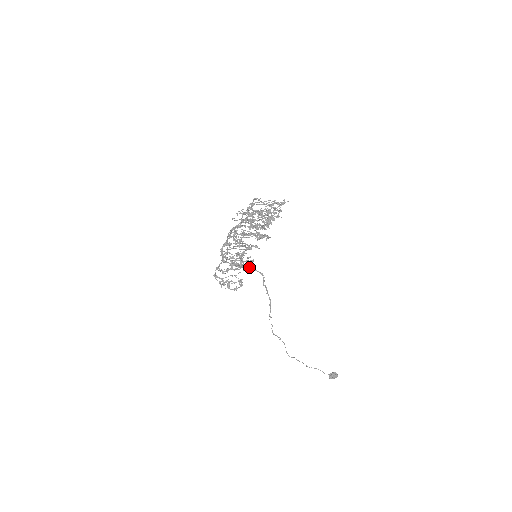
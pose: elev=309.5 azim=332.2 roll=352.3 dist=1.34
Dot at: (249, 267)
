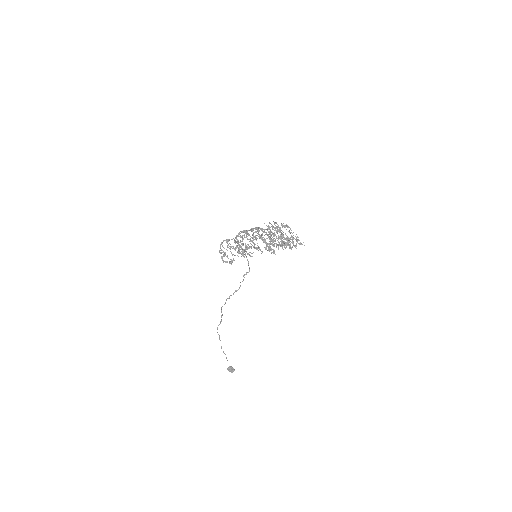
Dot at: occluded
